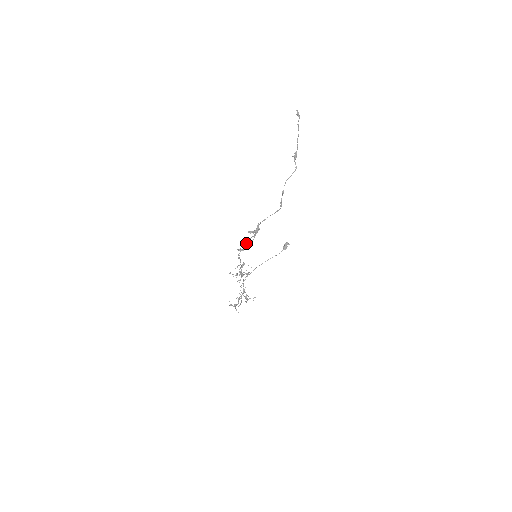
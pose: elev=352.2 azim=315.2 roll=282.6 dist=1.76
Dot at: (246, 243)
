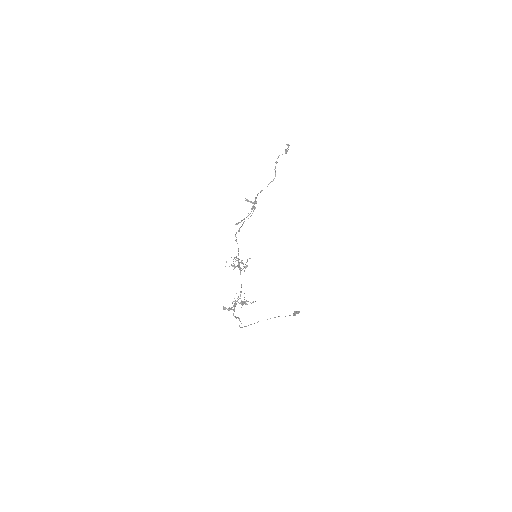
Dot at: (244, 221)
